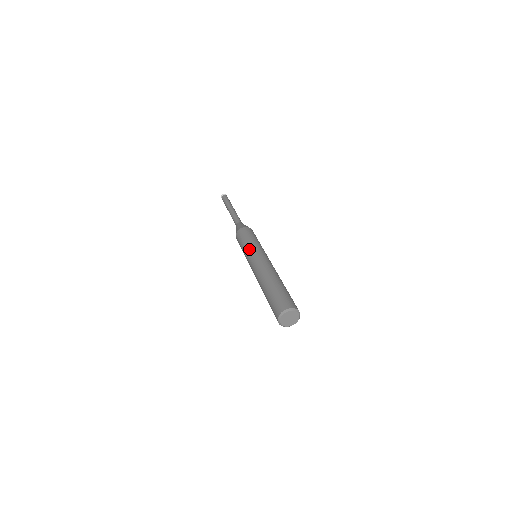
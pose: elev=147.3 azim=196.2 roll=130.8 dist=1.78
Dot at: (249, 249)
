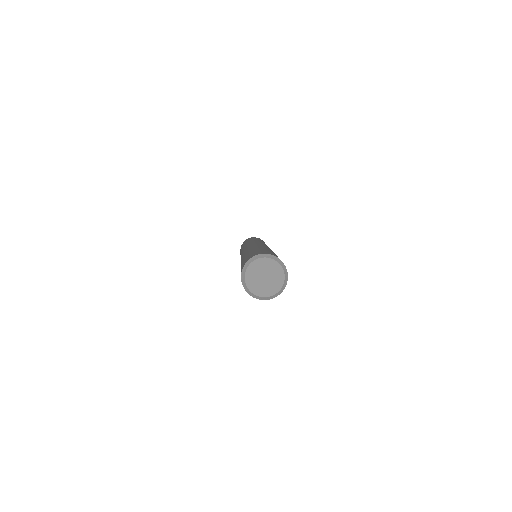
Dot at: occluded
